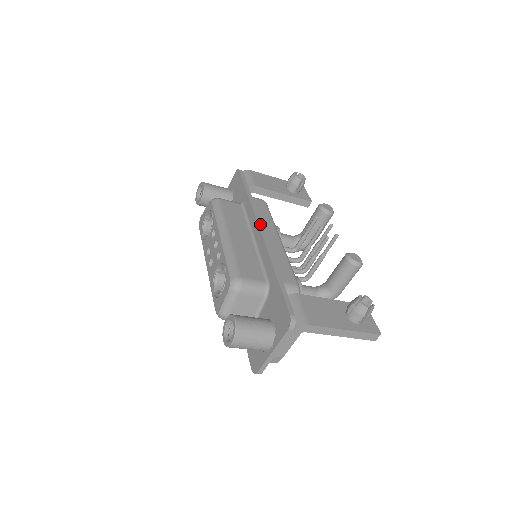
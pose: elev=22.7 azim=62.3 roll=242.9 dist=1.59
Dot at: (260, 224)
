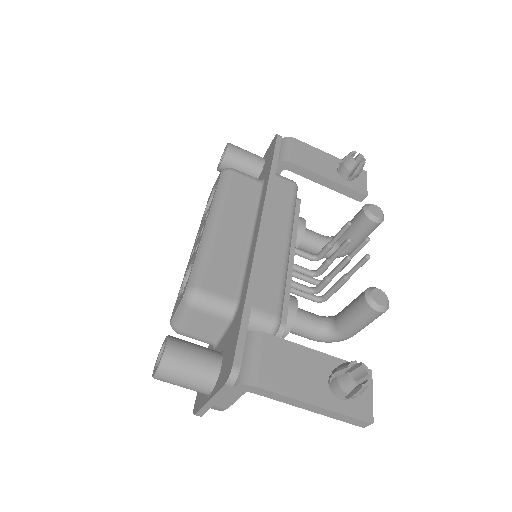
Dot at: (264, 217)
